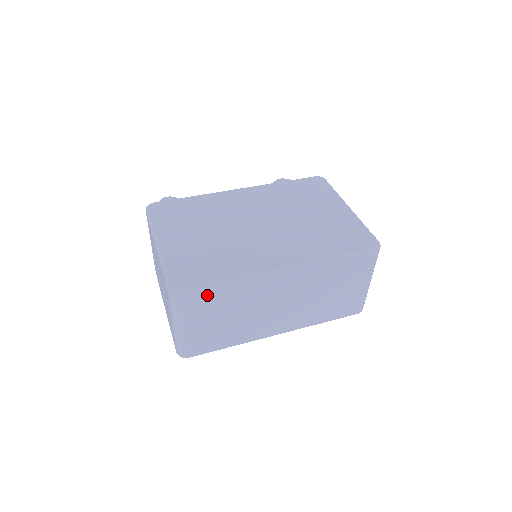
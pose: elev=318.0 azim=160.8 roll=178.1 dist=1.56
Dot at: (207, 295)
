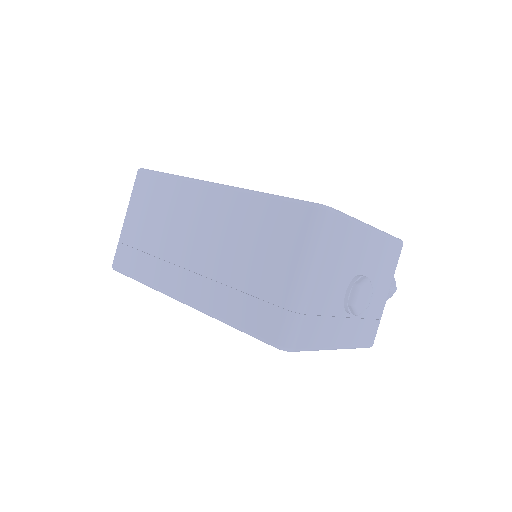
Dot at: (152, 183)
